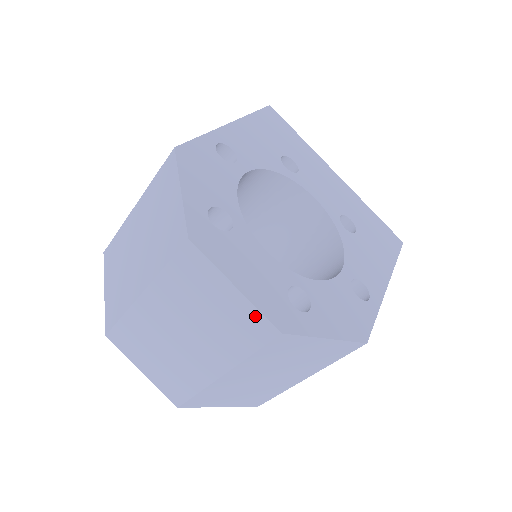
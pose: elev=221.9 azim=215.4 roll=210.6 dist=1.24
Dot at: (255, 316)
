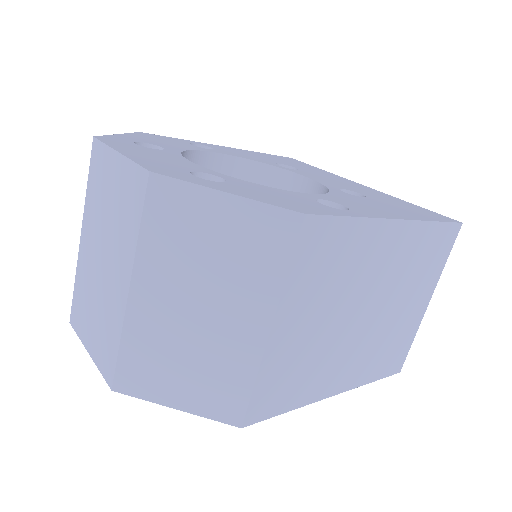
Dot at: (132, 172)
